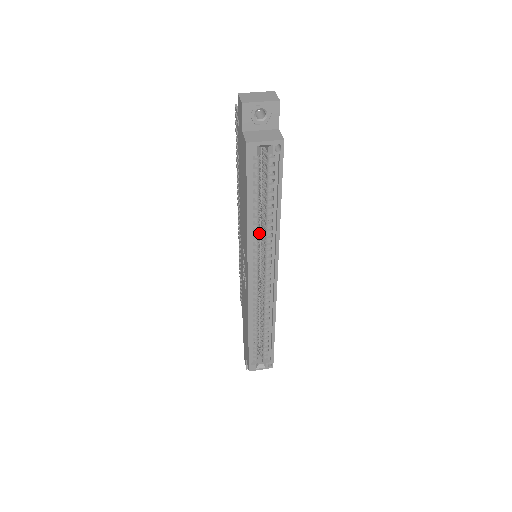
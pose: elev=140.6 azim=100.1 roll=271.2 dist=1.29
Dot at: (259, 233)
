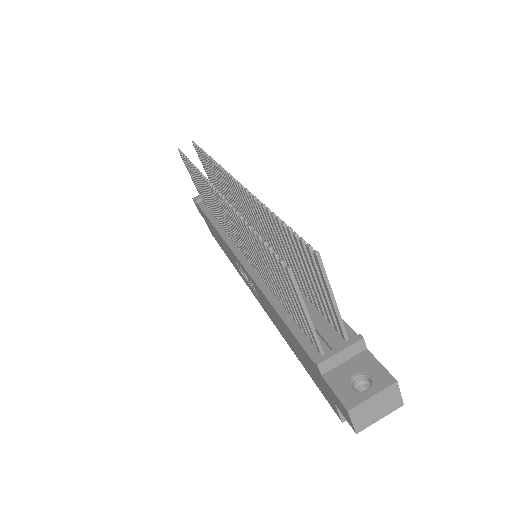
Dot at: occluded
